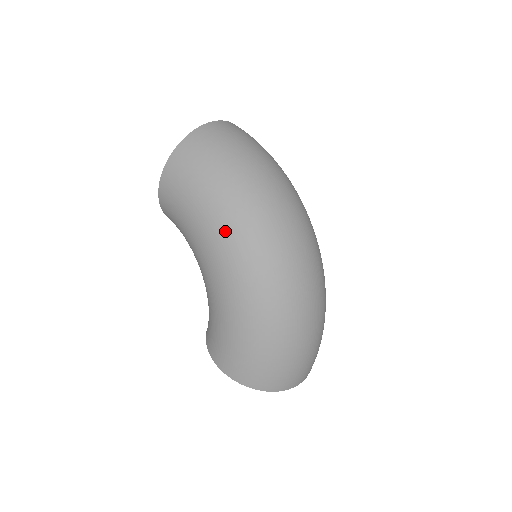
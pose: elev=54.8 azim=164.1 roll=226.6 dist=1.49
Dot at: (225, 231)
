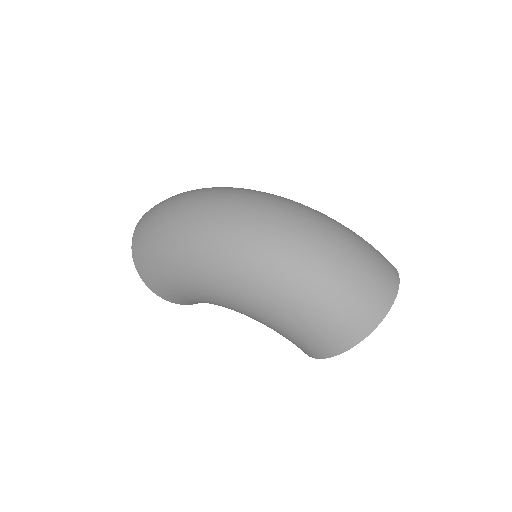
Dot at: (194, 268)
